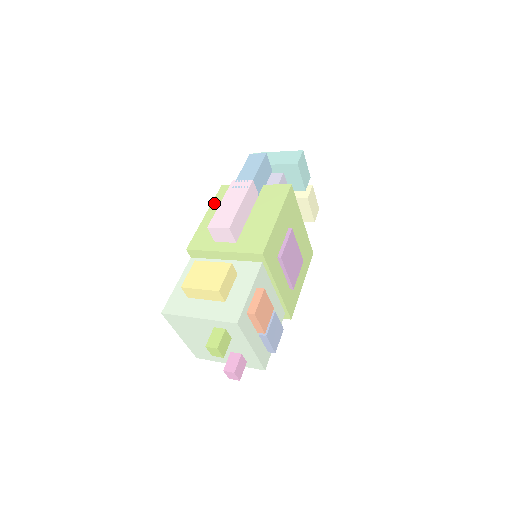
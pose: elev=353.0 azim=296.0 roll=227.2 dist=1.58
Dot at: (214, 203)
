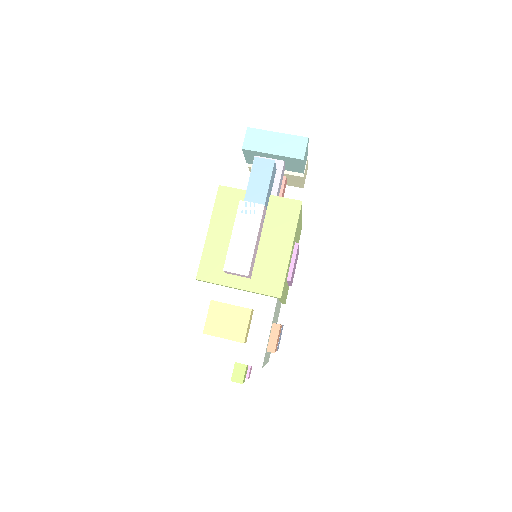
Dot at: (215, 214)
